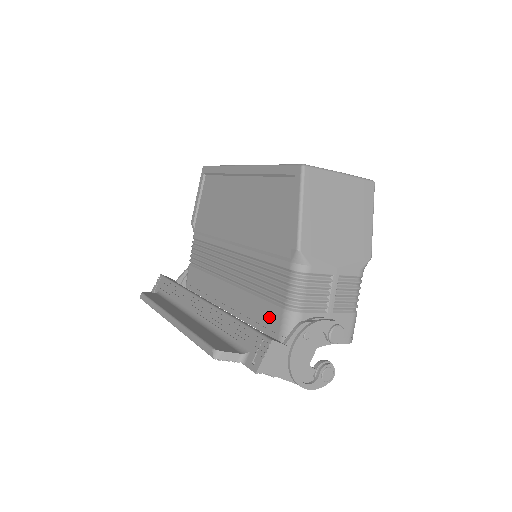
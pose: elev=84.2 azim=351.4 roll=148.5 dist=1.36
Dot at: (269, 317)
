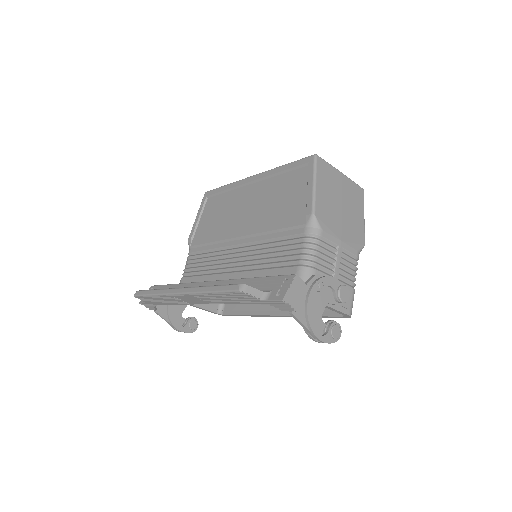
Dot at: occluded
